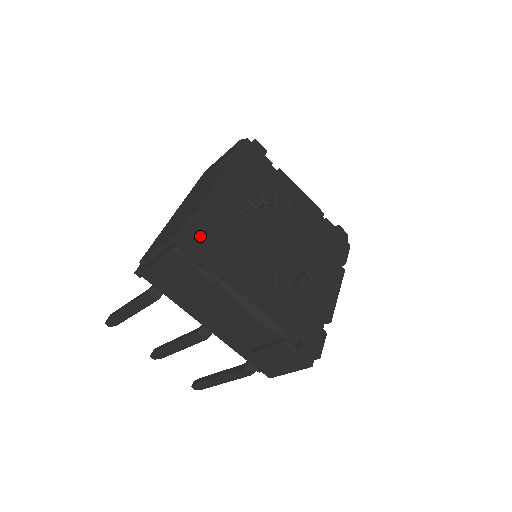
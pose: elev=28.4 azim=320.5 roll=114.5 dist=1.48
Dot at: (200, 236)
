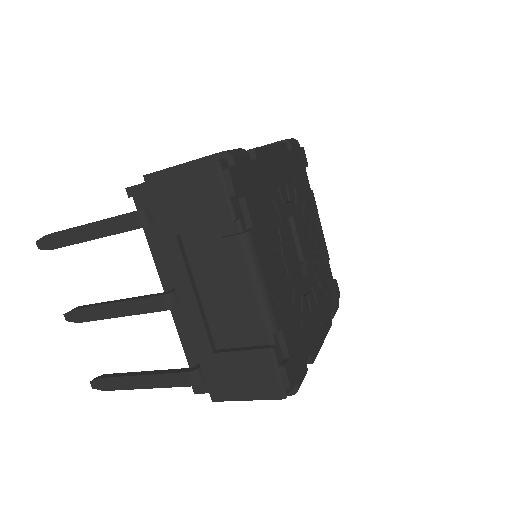
Dot at: (245, 172)
